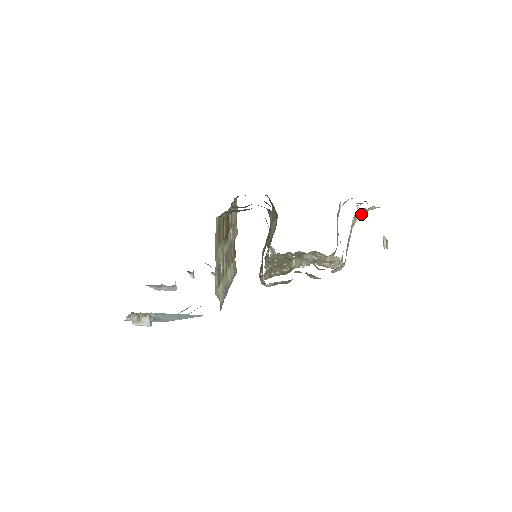
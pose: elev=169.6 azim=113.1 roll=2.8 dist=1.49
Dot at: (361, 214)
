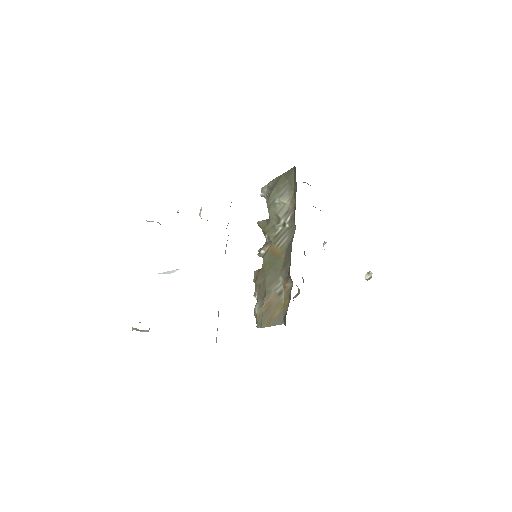
Dot at: occluded
